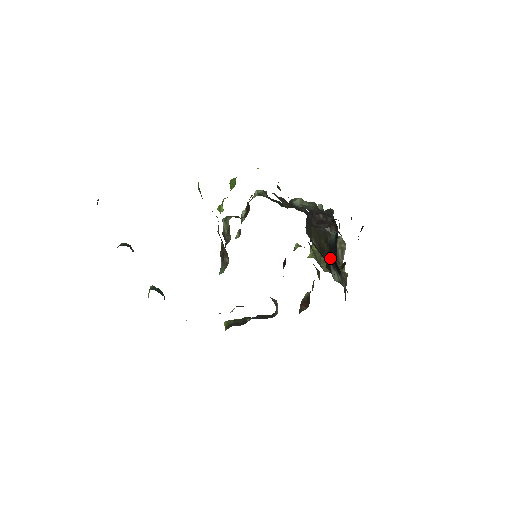
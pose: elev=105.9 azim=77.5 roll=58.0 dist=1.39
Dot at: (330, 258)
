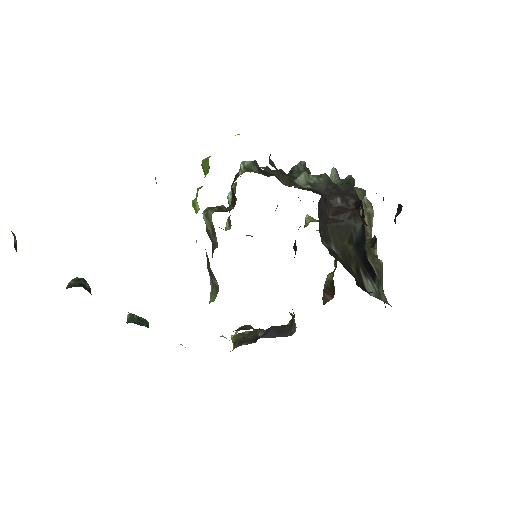
Dot at: (359, 263)
